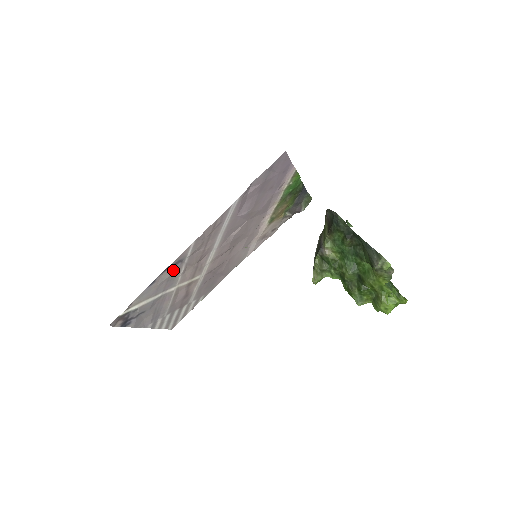
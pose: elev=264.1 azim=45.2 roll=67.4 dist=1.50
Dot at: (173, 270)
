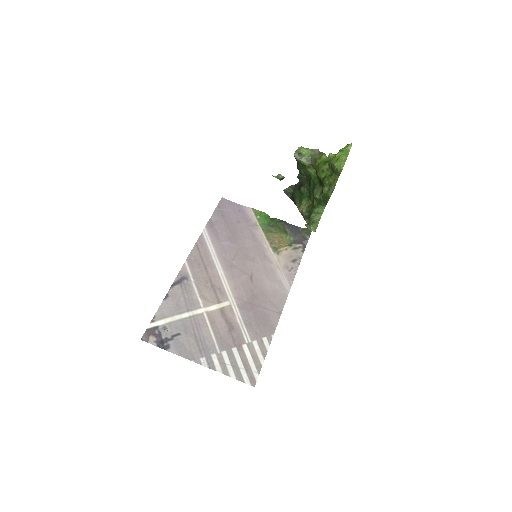
Dot at: (183, 287)
